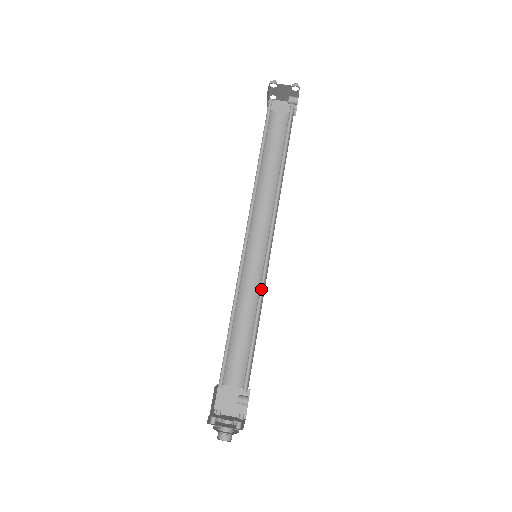
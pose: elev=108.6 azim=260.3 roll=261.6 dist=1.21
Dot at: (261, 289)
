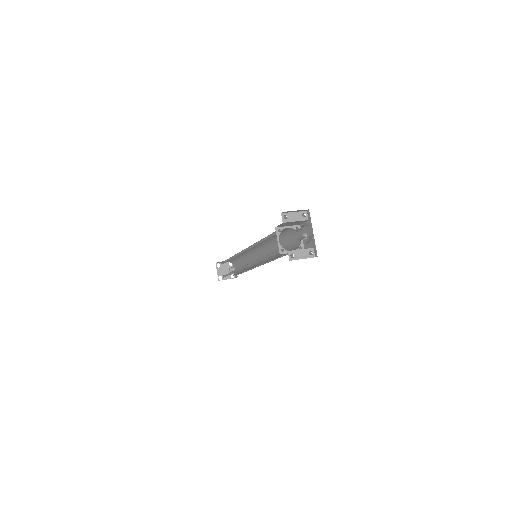
Dot at: (269, 245)
